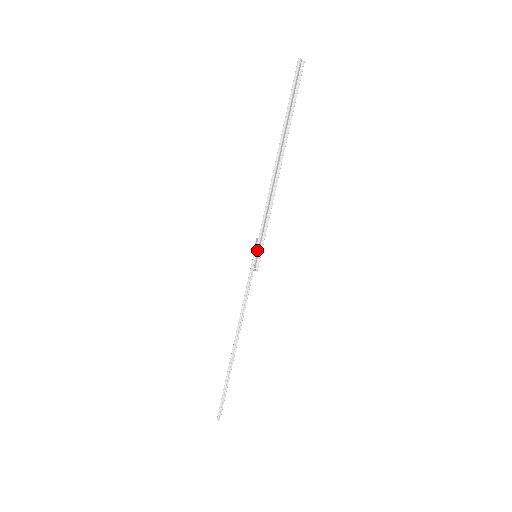
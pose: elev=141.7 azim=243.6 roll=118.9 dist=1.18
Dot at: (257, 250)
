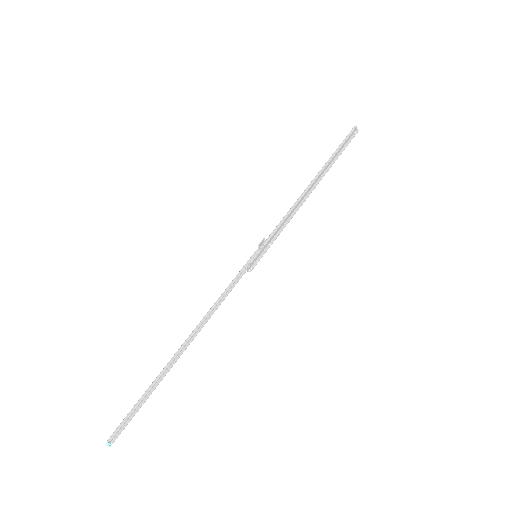
Dot at: (260, 250)
